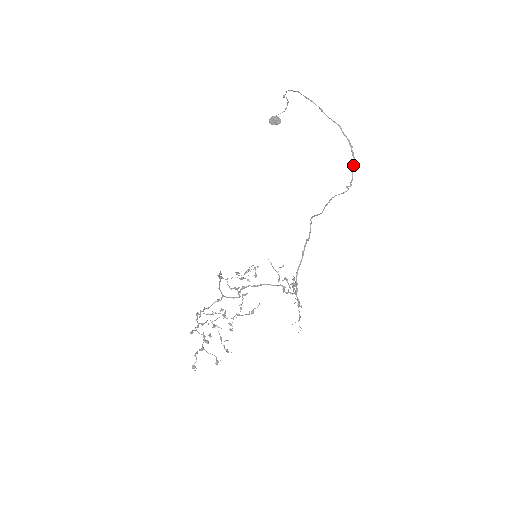
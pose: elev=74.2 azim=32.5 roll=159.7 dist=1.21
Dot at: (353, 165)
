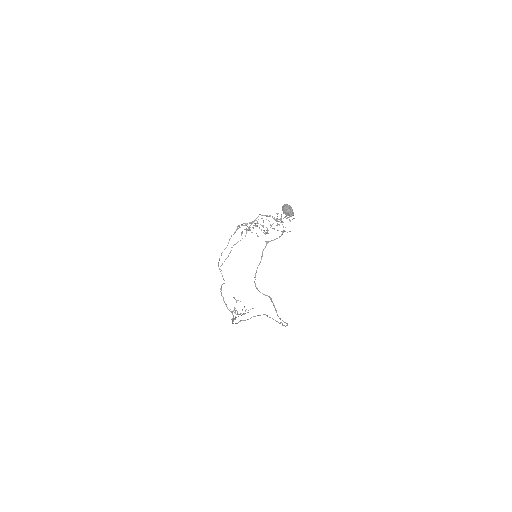
Dot at: (284, 325)
